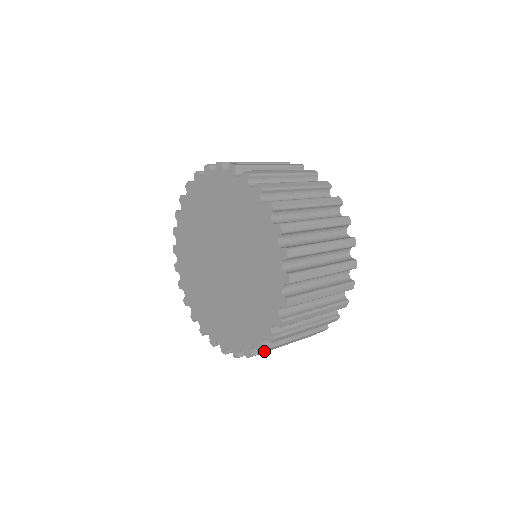
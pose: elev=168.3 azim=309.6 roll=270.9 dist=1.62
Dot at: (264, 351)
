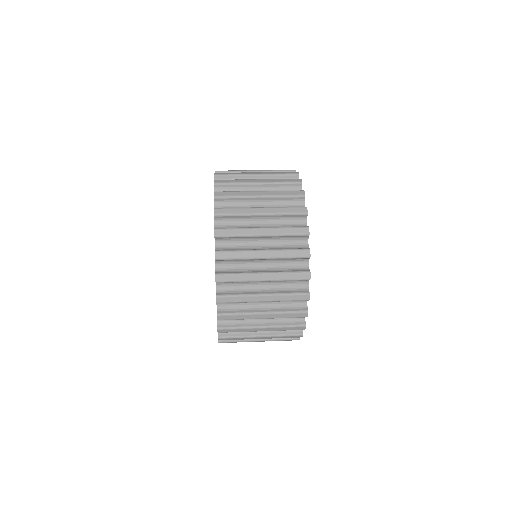
Dot at: occluded
